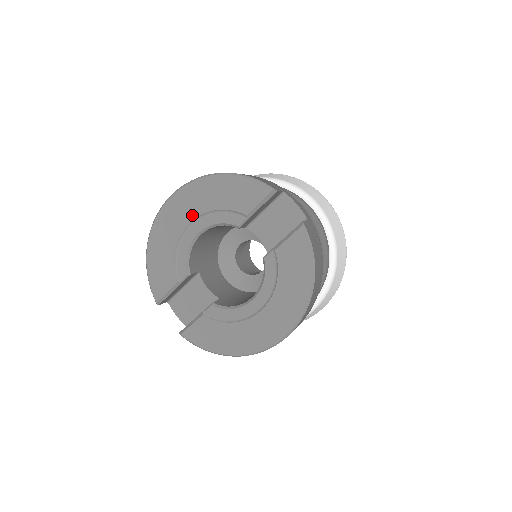
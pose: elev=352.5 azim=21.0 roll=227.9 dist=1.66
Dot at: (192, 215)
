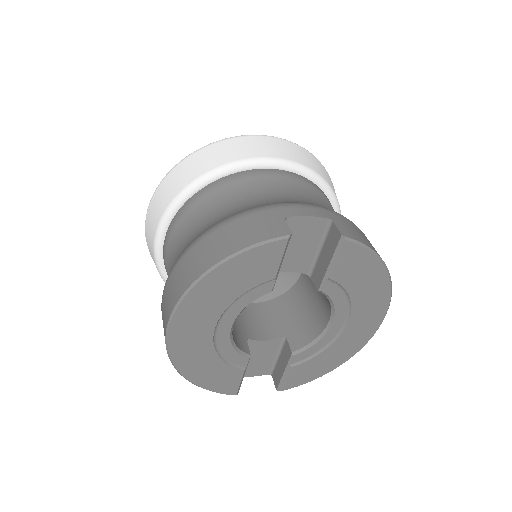
Dot at: (210, 323)
